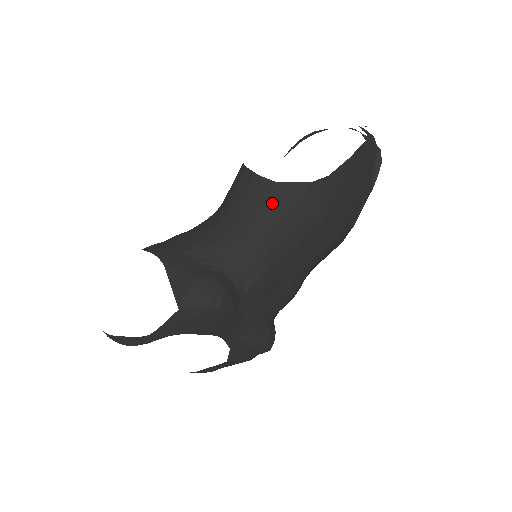
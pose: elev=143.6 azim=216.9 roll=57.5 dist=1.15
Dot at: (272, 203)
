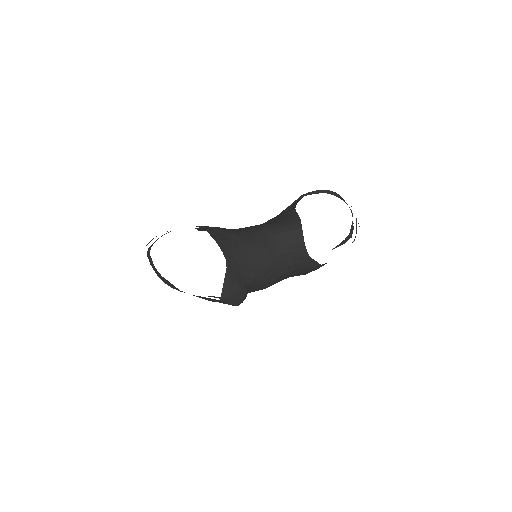
Dot at: (298, 264)
